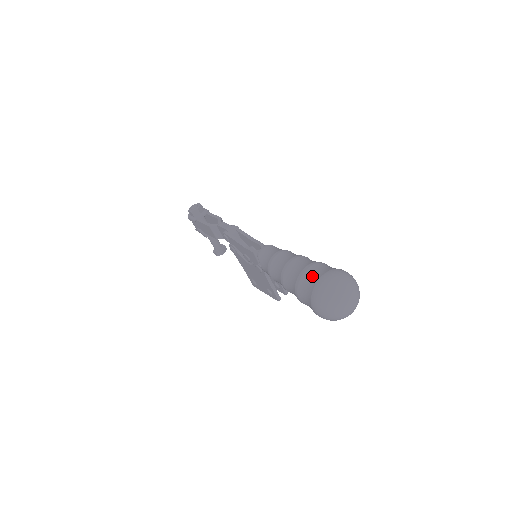
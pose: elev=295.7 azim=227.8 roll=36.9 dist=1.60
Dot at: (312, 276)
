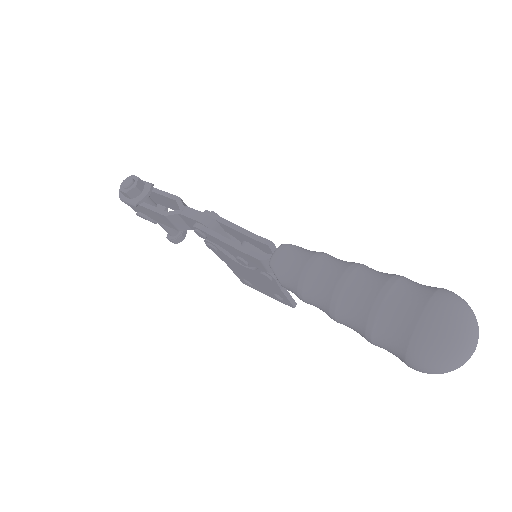
Dot at: (400, 312)
